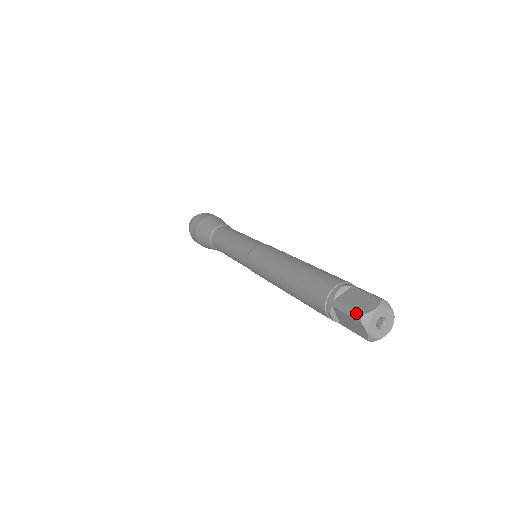
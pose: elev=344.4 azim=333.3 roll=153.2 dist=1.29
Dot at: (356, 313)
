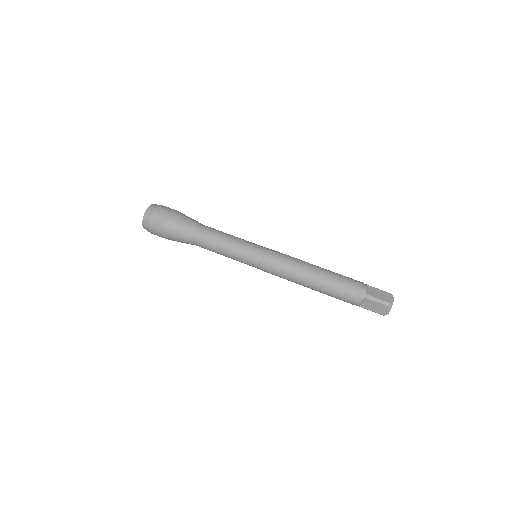
Dot at: (386, 302)
